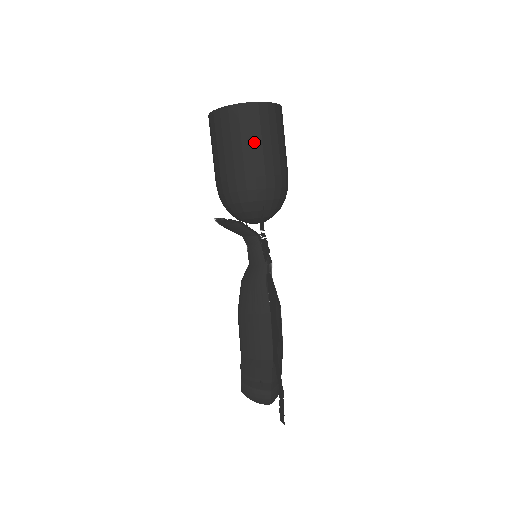
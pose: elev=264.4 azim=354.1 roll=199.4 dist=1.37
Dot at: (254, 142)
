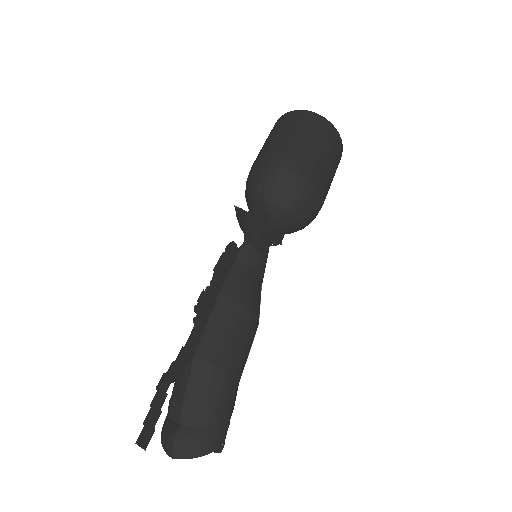
Dot at: (277, 135)
